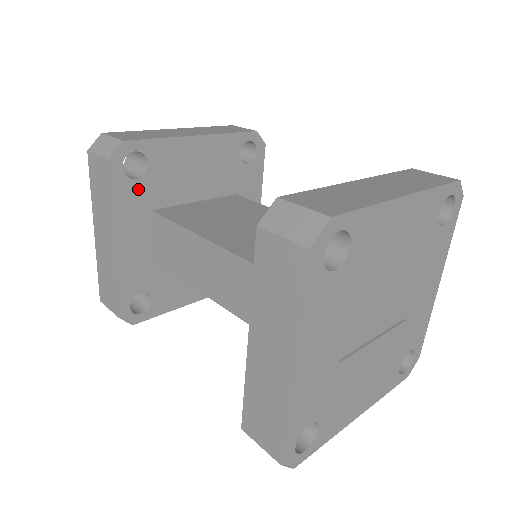
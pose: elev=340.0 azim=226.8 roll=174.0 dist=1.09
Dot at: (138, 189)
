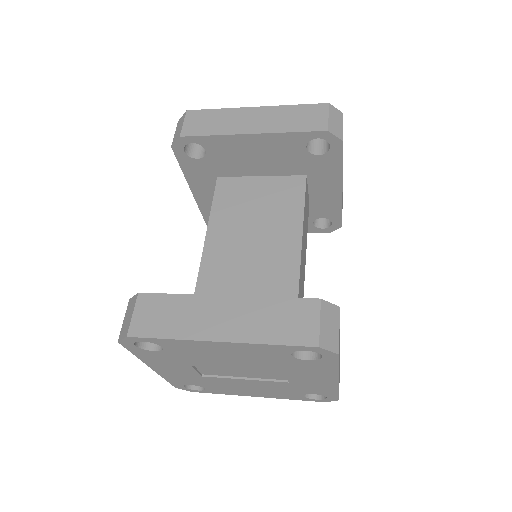
Dot at: (202, 164)
